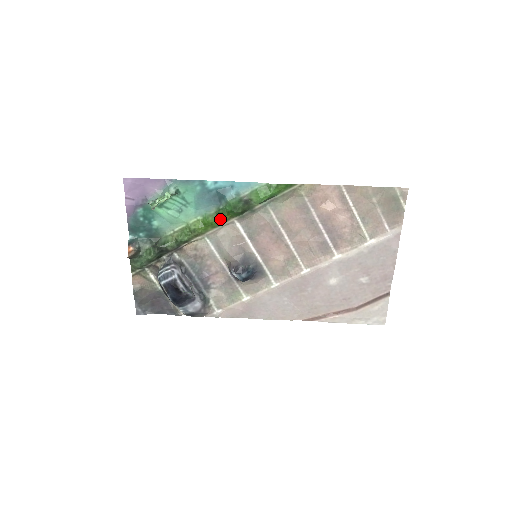
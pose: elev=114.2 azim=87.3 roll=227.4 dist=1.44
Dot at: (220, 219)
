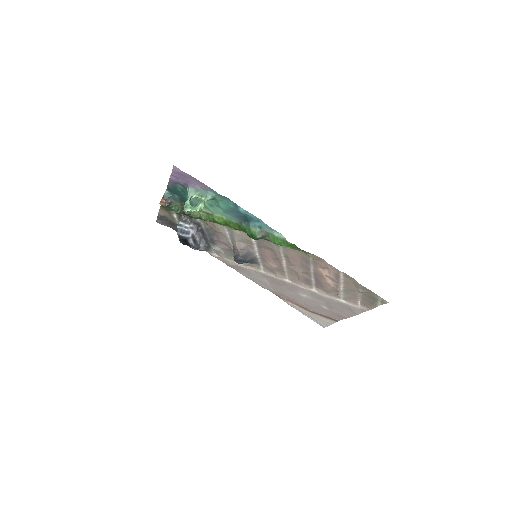
Dot at: (239, 229)
